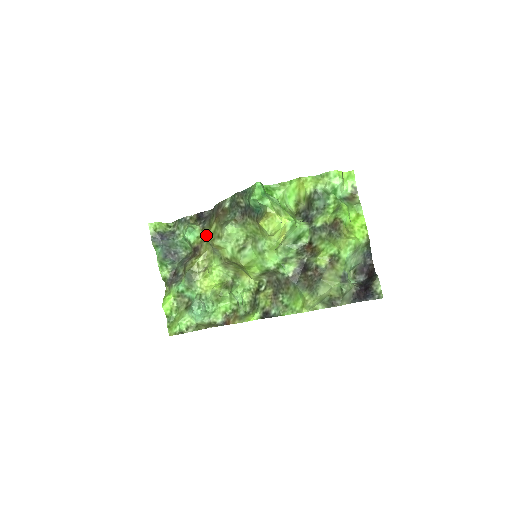
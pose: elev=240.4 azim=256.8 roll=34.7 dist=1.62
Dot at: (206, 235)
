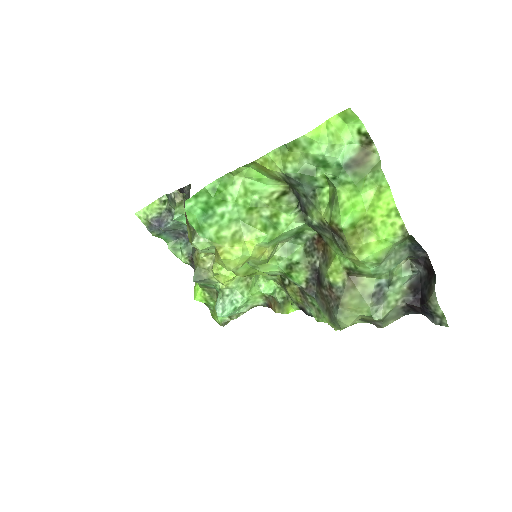
Dot at: occluded
